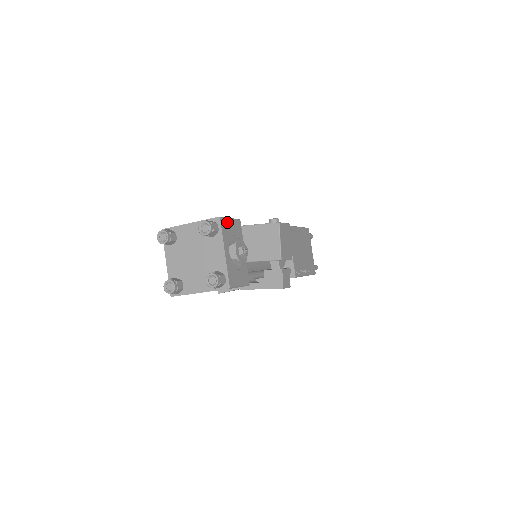
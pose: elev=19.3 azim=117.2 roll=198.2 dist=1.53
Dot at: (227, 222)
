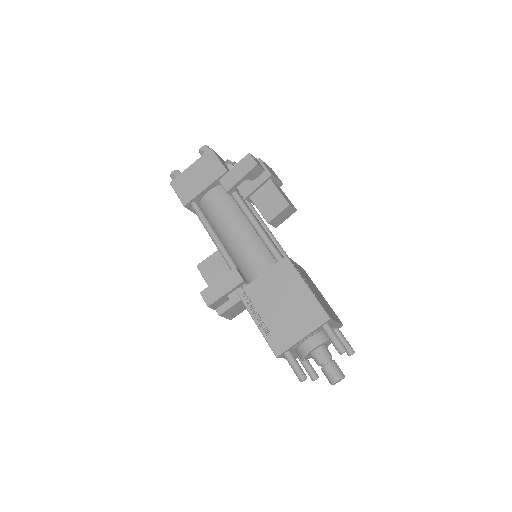
Dot at: occluded
